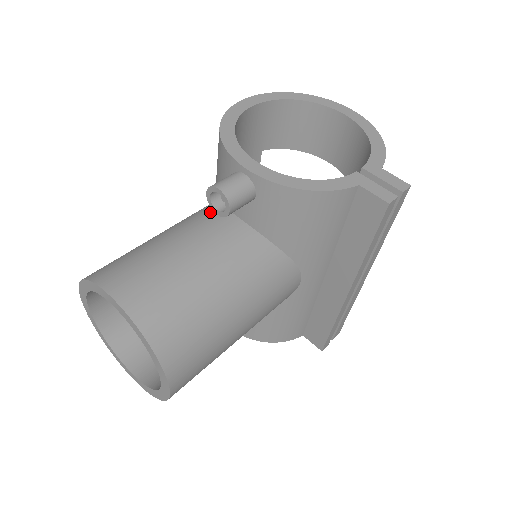
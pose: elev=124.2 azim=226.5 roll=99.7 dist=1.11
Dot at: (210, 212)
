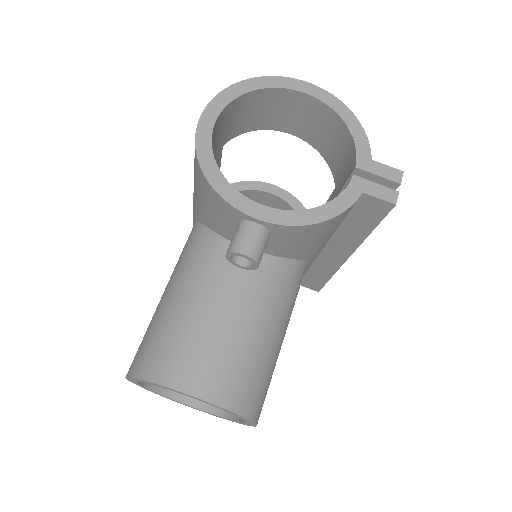
Dot at: (215, 250)
